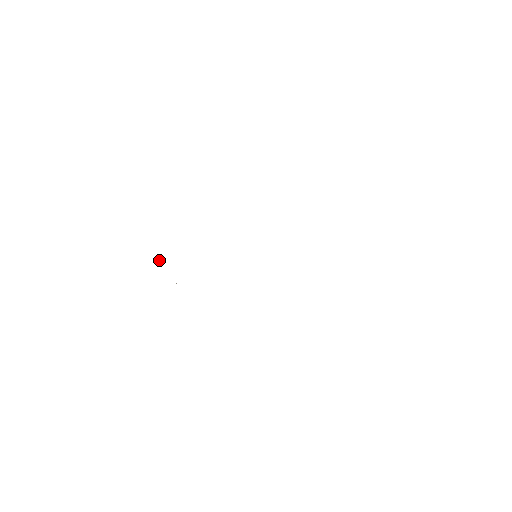
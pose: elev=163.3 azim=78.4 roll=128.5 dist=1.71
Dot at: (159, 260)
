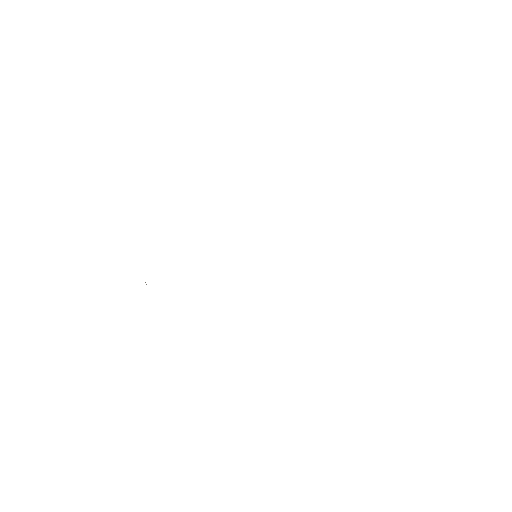
Dot at: occluded
